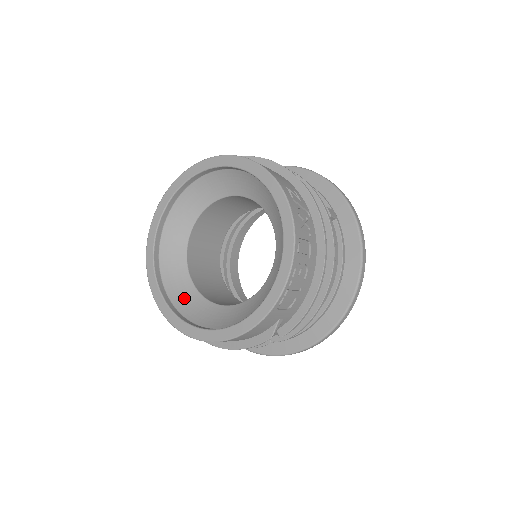
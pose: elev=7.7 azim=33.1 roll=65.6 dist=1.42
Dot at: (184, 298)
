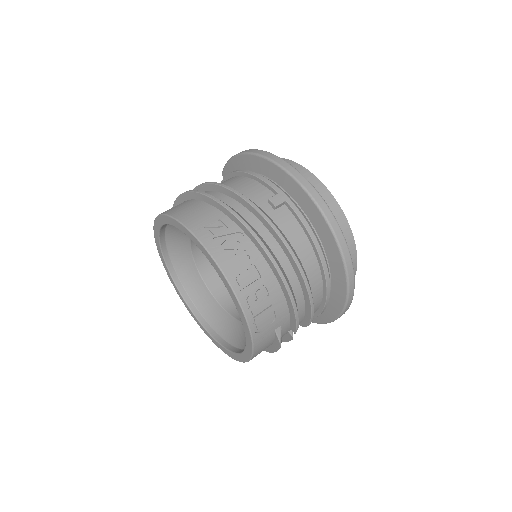
Dot at: (221, 322)
